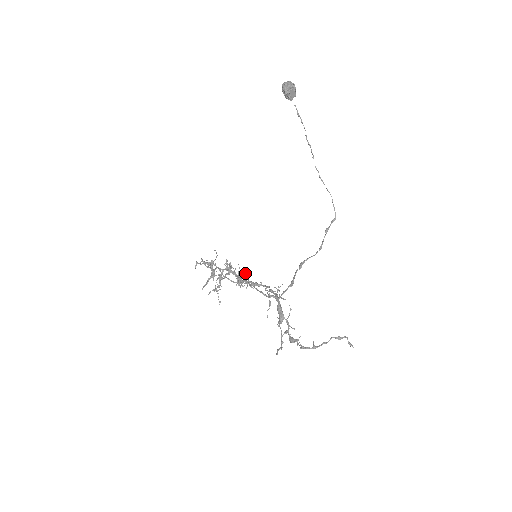
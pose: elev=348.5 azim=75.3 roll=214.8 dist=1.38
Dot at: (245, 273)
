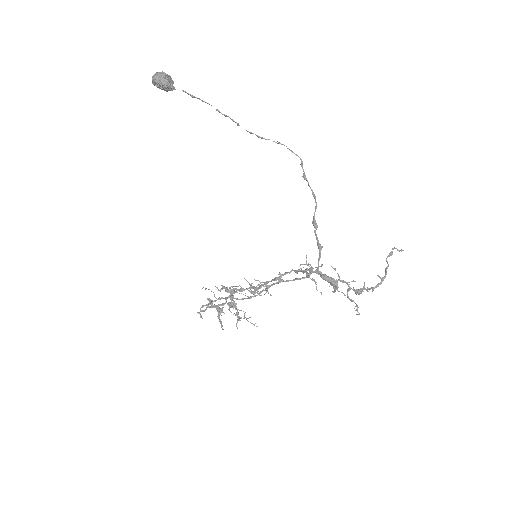
Dot at: occluded
